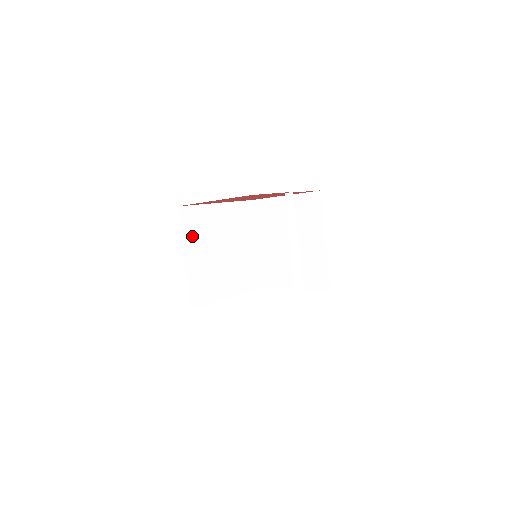
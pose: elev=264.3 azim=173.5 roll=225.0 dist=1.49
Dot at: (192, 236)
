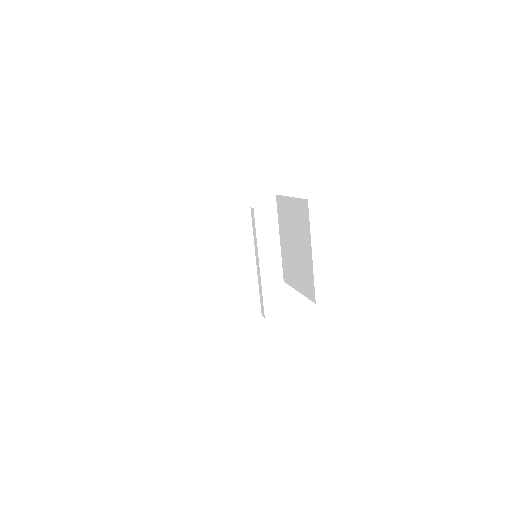
Dot at: (195, 233)
